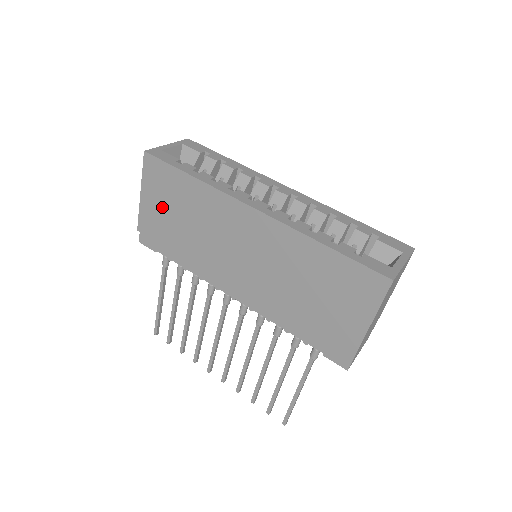
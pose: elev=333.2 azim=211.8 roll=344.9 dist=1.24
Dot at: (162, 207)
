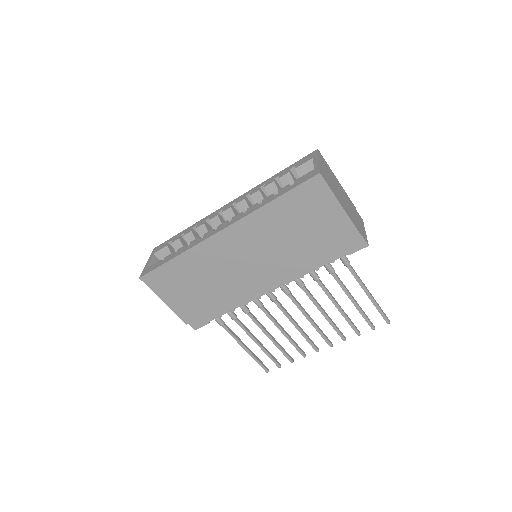
Dot at: (182, 294)
